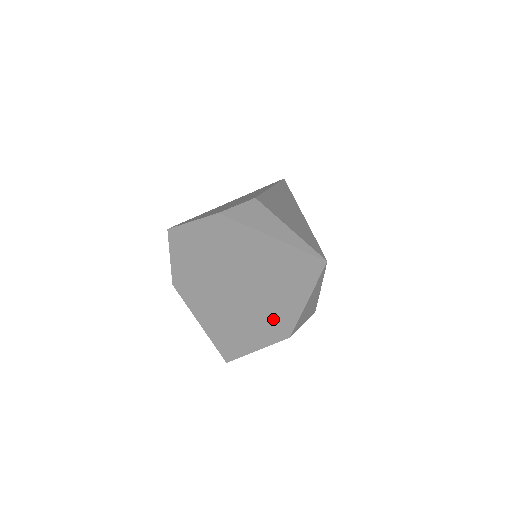
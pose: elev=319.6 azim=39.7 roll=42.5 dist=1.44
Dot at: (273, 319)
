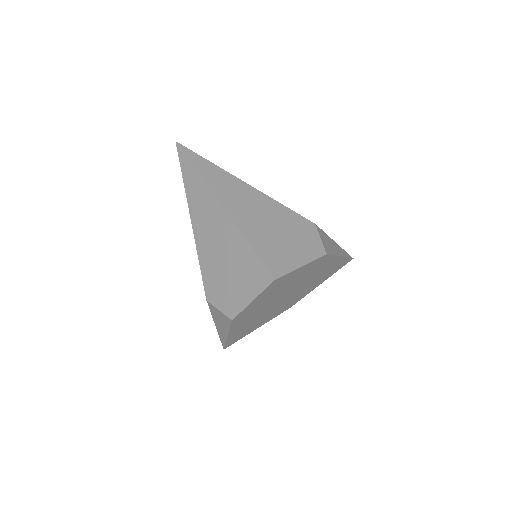
Dot at: (292, 302)
